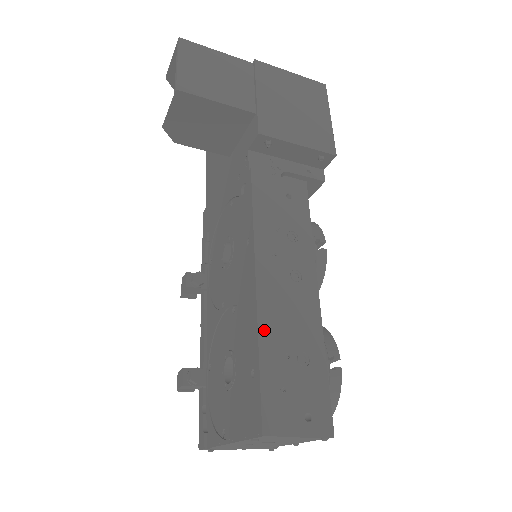
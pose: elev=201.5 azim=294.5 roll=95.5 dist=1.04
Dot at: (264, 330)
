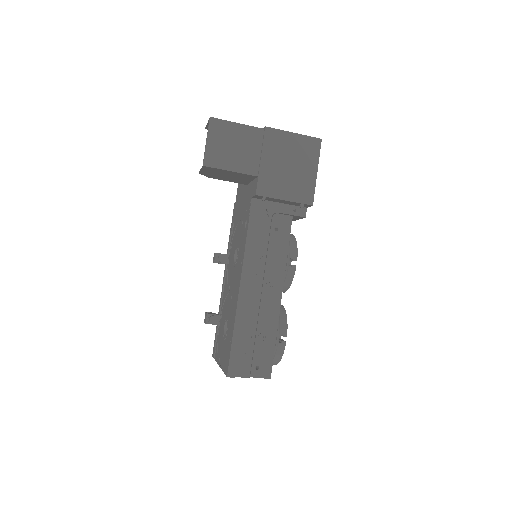
Dot at: (238, 323)
